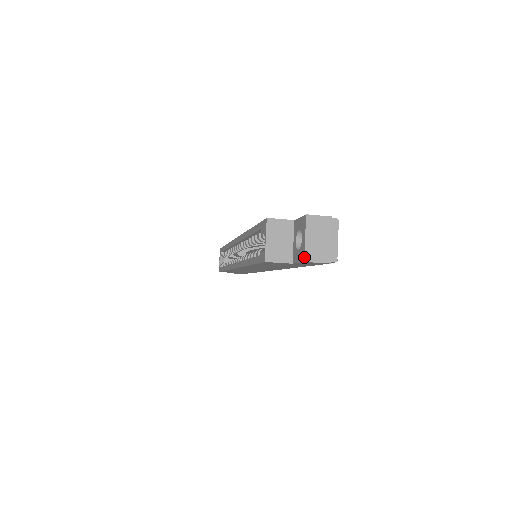
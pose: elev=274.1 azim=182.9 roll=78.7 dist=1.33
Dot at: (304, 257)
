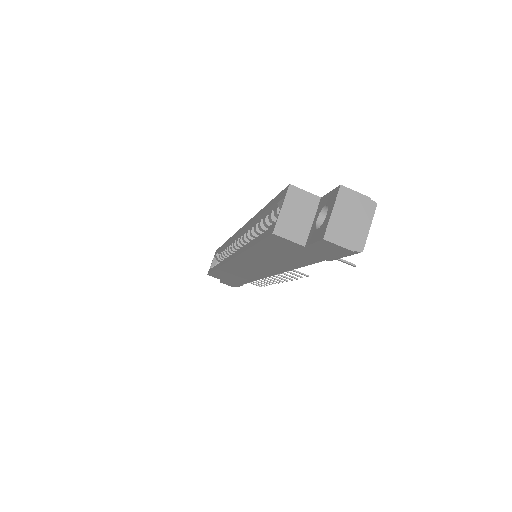
Dot at: (325, 233)
